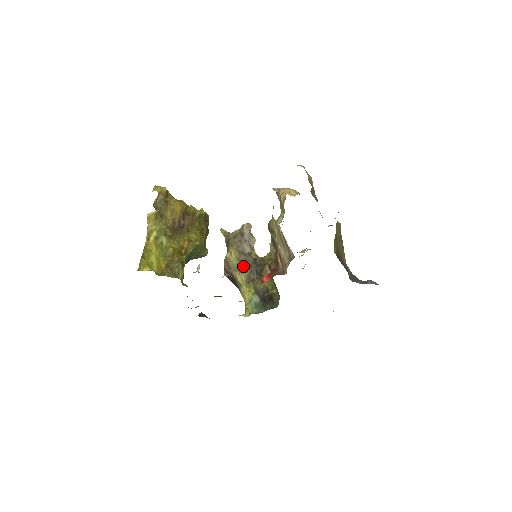
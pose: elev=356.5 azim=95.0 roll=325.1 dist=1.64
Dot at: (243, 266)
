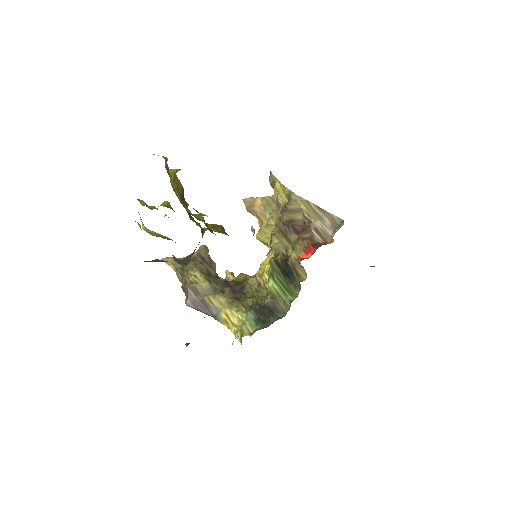
Dot at: (216, 288)
